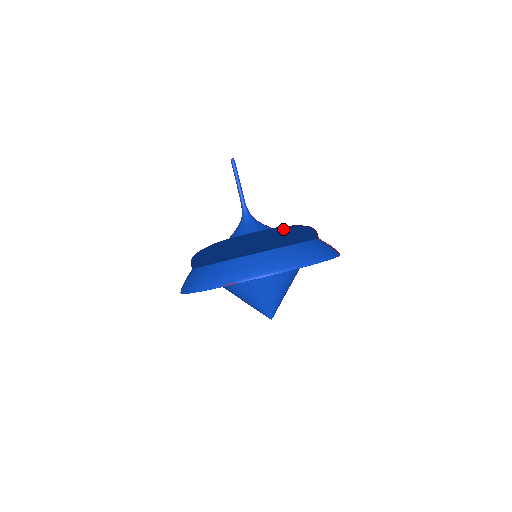
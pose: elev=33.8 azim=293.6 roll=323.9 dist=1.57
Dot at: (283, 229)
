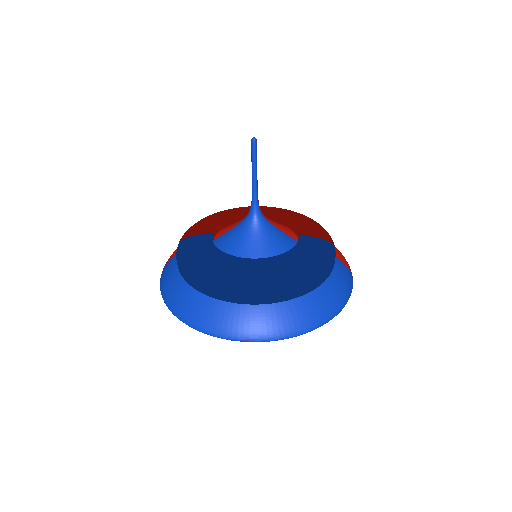
Dot at: (311, 263)
